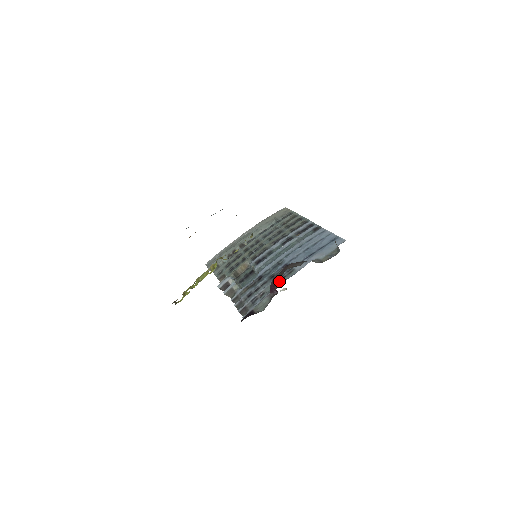
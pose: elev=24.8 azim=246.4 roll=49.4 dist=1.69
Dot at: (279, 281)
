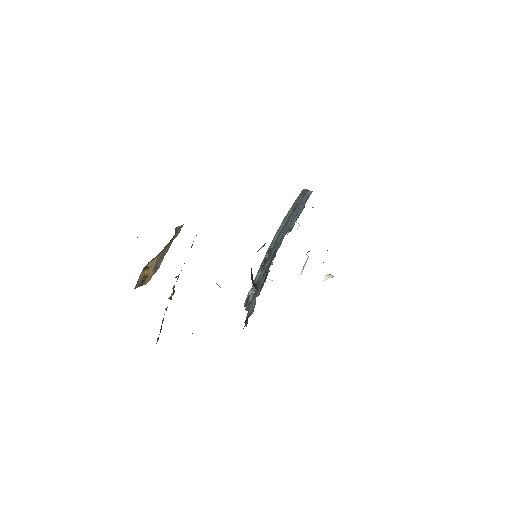
Dot at: occluded
